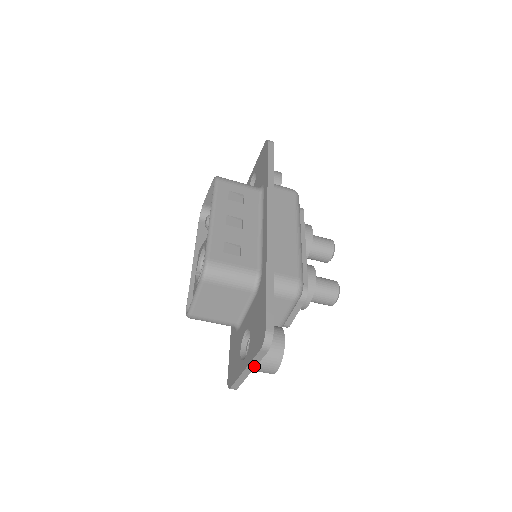
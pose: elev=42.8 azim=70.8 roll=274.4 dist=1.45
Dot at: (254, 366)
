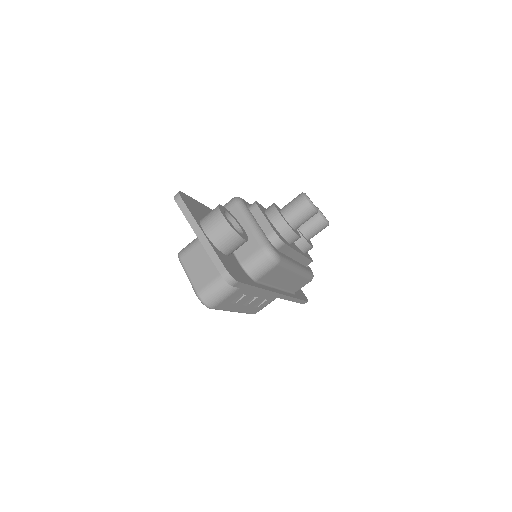
Dot at: (196, 223)
